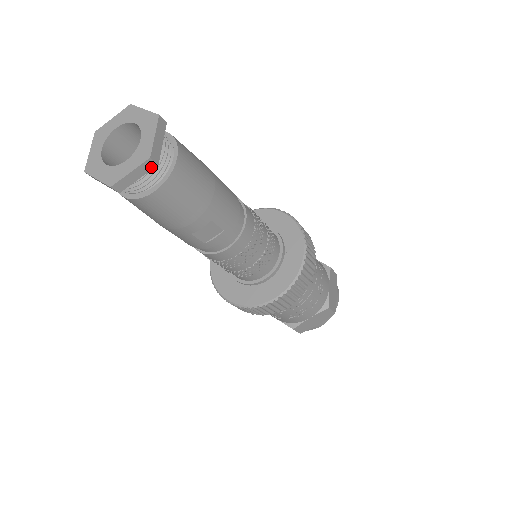
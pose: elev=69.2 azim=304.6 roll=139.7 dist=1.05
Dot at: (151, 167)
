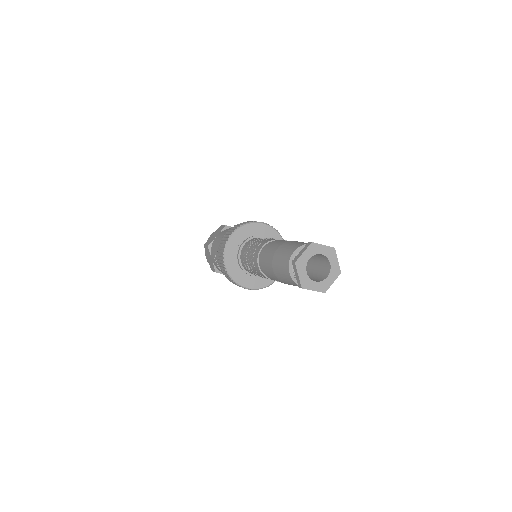
Dot at: occluded
